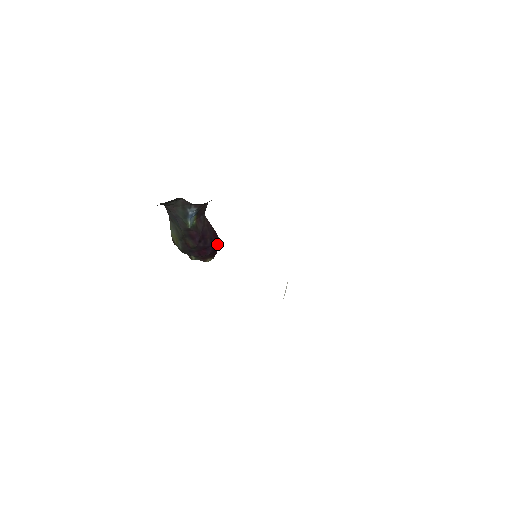
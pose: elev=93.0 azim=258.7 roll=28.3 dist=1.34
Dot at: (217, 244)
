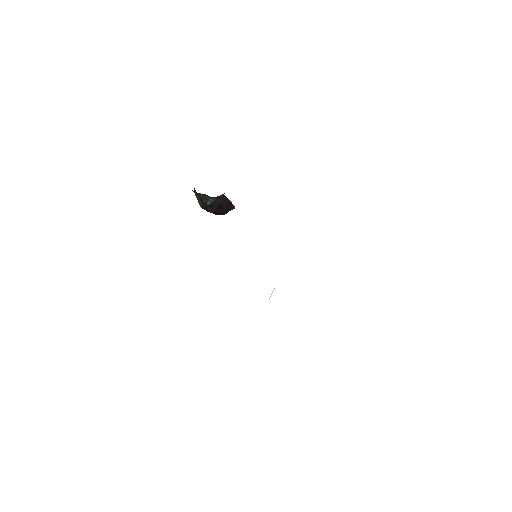
Dot at: (232, 209)
